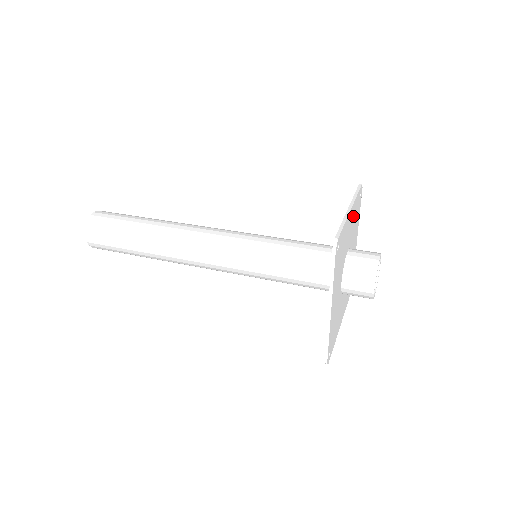
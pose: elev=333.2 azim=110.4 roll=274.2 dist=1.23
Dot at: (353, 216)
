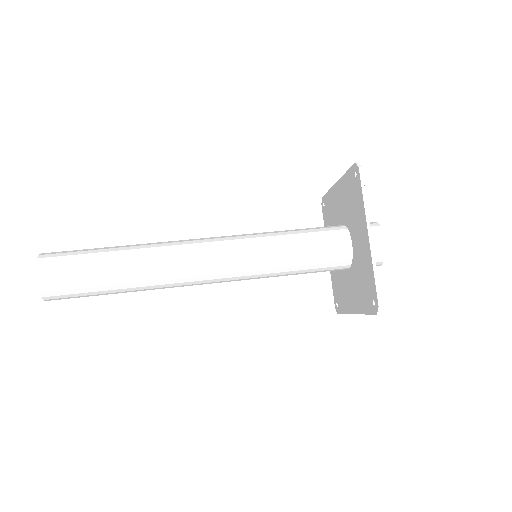
Dot at: occluded
